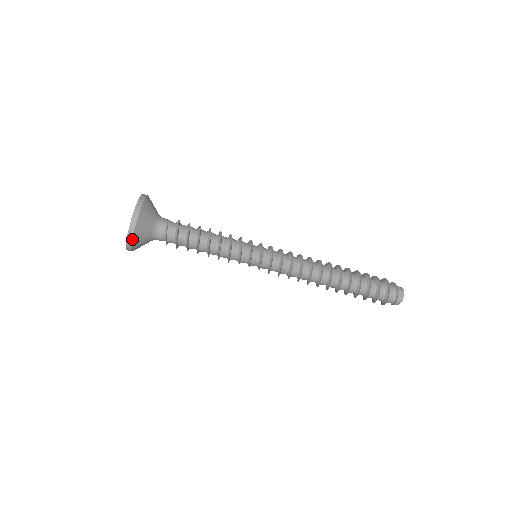
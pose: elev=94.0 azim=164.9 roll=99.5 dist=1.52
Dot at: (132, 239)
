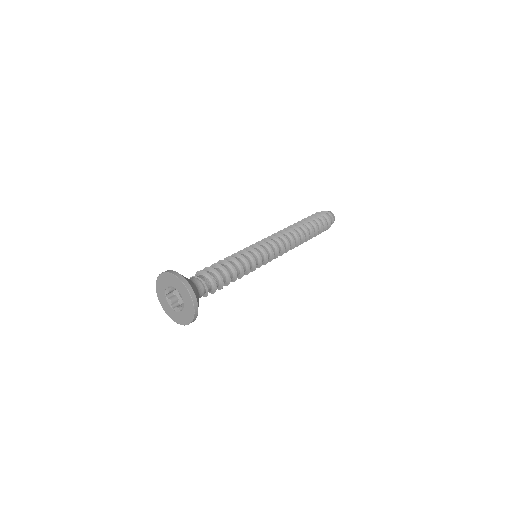
Dot at: occluded
